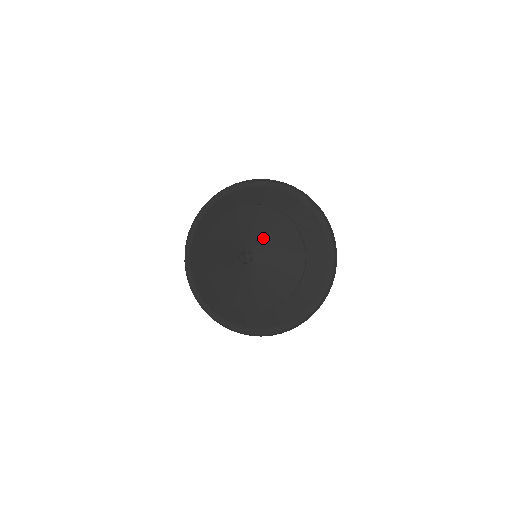
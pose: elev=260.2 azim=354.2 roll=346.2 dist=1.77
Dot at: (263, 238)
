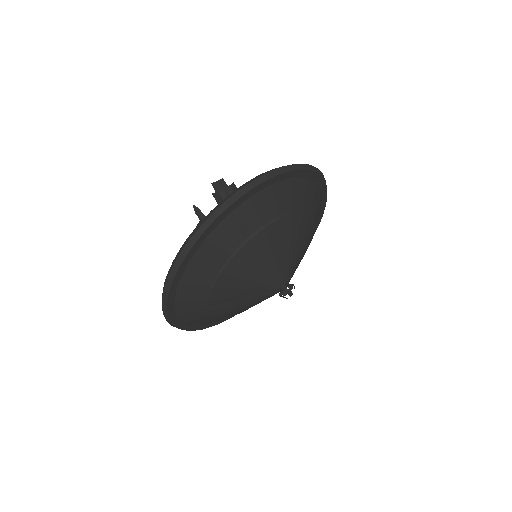
Dot at: (299, 262)
